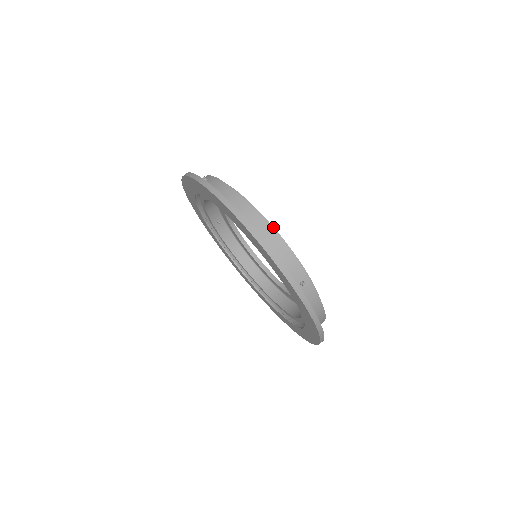
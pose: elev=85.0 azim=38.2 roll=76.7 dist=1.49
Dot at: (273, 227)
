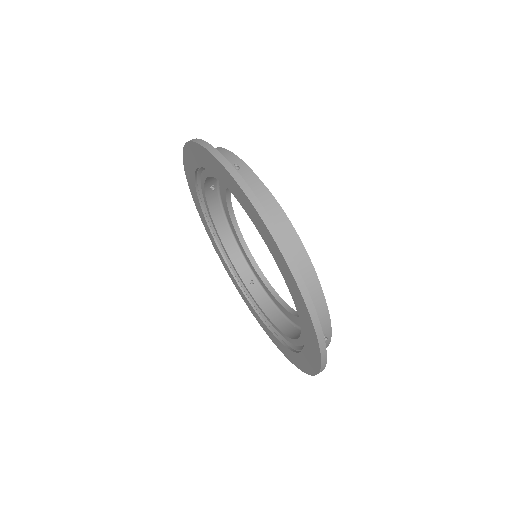
Dot at: (314, 268)
